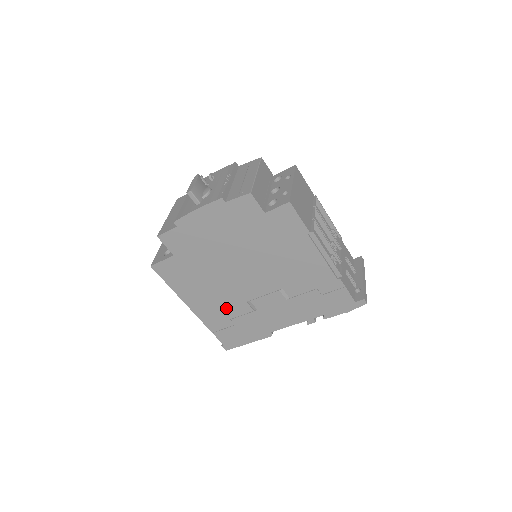
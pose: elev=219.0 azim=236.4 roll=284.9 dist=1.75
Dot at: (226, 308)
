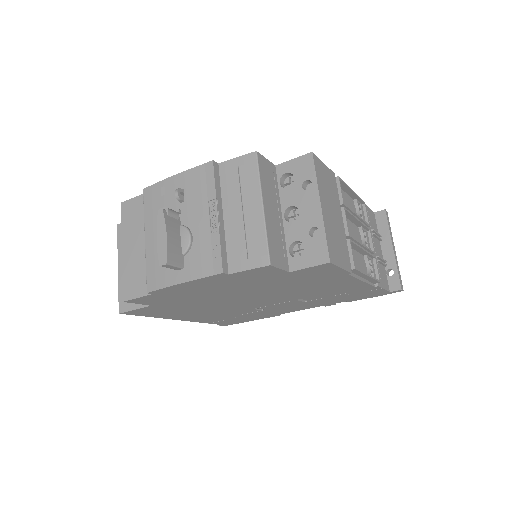
Dot at: (226, 314)
